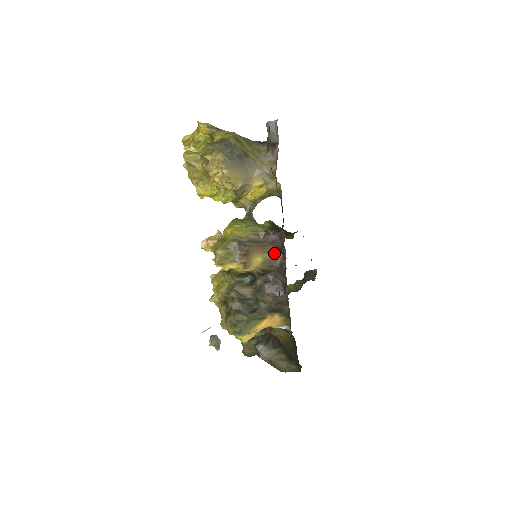
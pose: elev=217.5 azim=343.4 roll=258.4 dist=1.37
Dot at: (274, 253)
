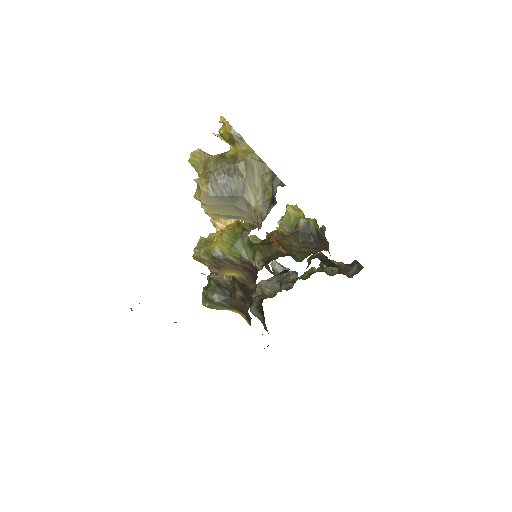
Dot at: (250, 279)
